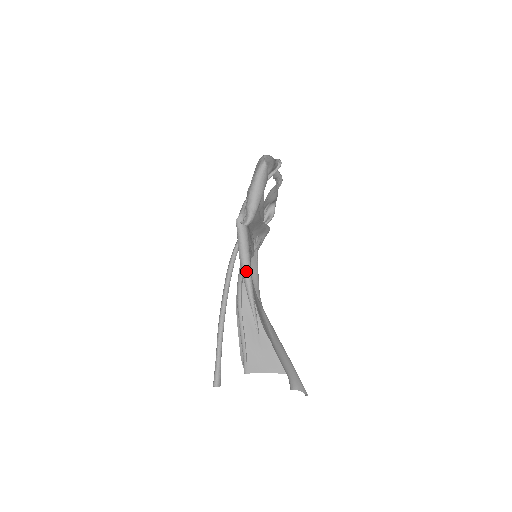
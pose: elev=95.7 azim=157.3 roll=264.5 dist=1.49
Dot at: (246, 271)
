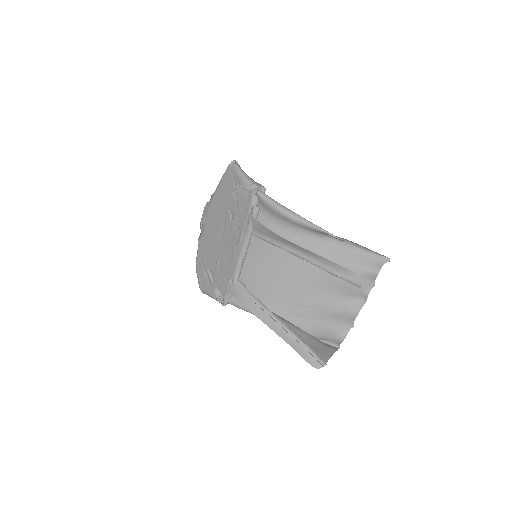
Dot at: (293, 212)
